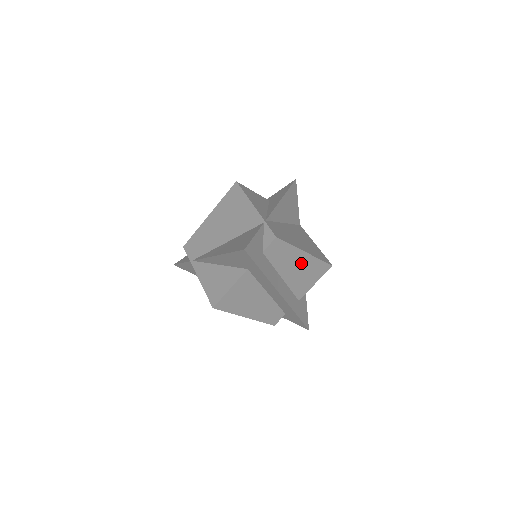
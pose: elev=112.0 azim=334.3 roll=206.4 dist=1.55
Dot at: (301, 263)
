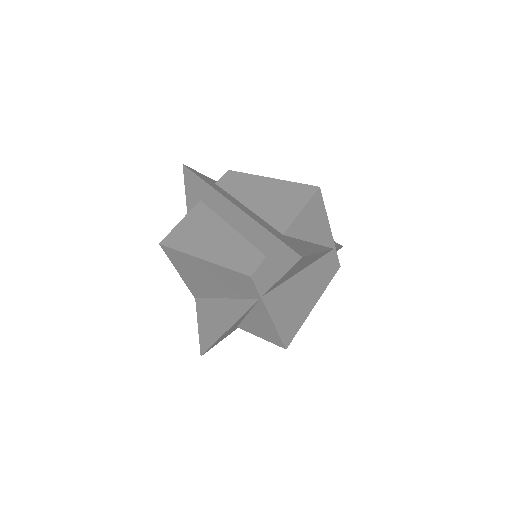
Dot at: (268, 189)
